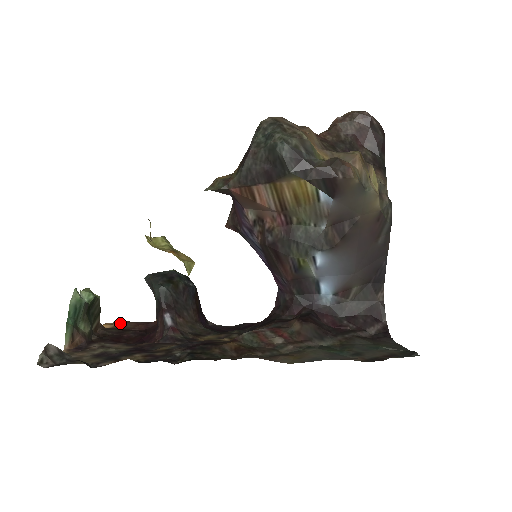
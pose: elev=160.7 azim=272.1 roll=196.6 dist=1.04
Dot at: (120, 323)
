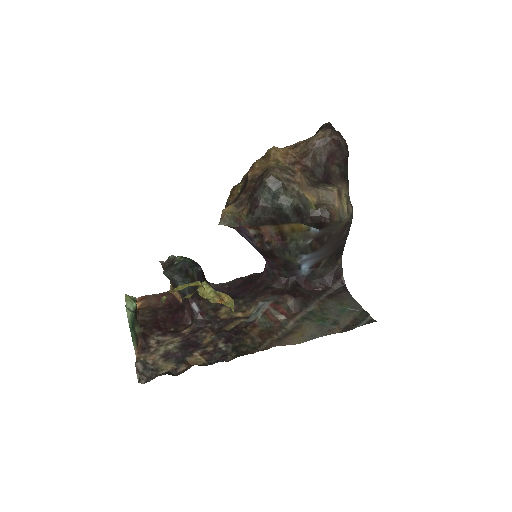
Dot at: (144, 300)
